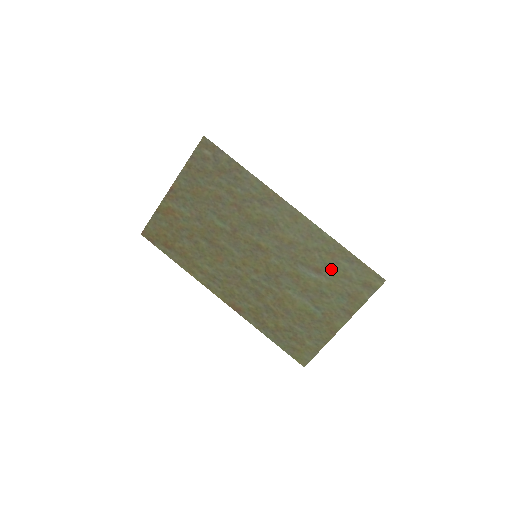
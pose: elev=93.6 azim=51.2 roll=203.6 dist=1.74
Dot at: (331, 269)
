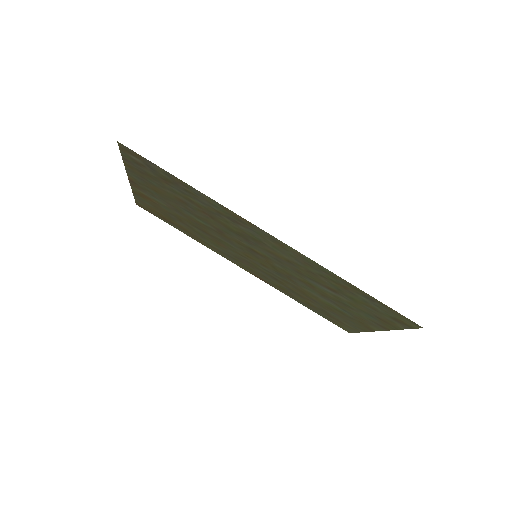
Dot at: (347, 295)
